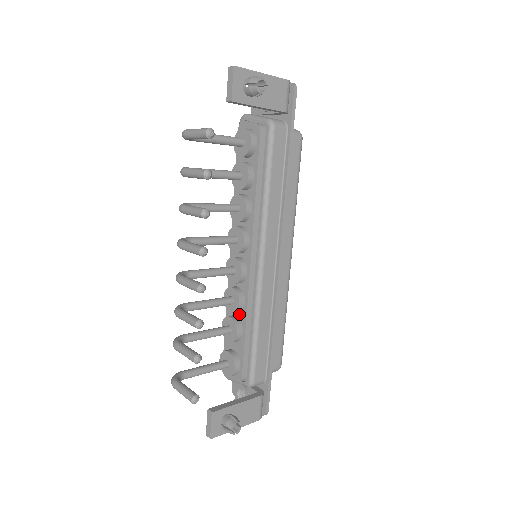
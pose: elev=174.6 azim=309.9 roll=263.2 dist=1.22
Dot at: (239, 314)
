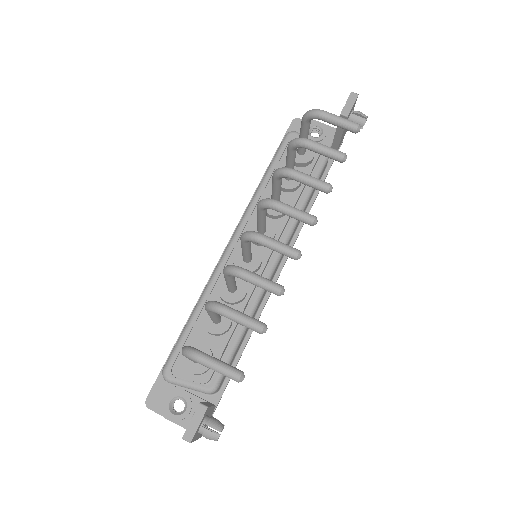
Dot at: (231, 306)
